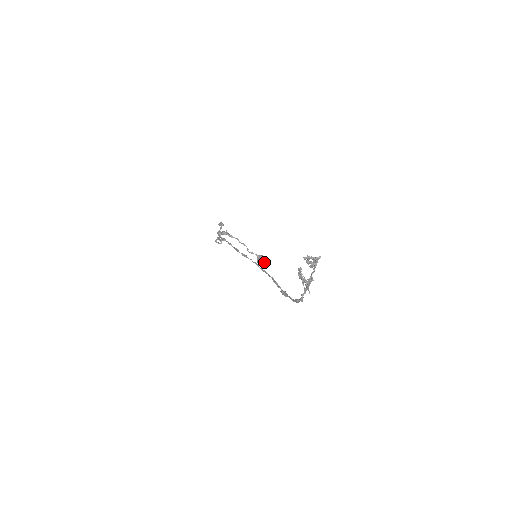
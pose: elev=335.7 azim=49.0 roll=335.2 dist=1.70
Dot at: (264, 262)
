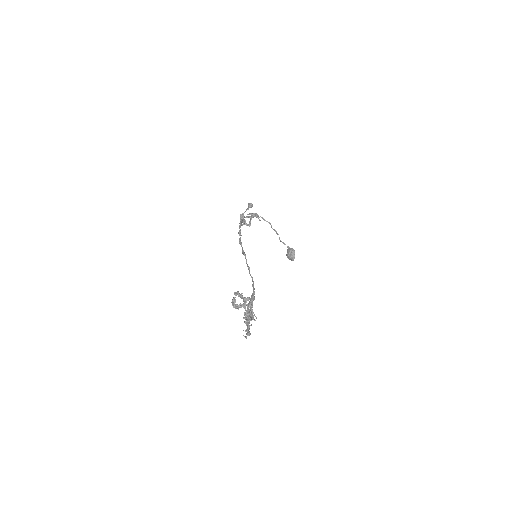
Dot at: (292, 257)
